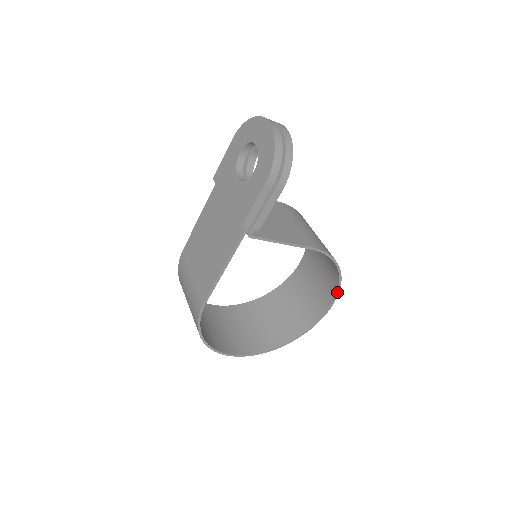
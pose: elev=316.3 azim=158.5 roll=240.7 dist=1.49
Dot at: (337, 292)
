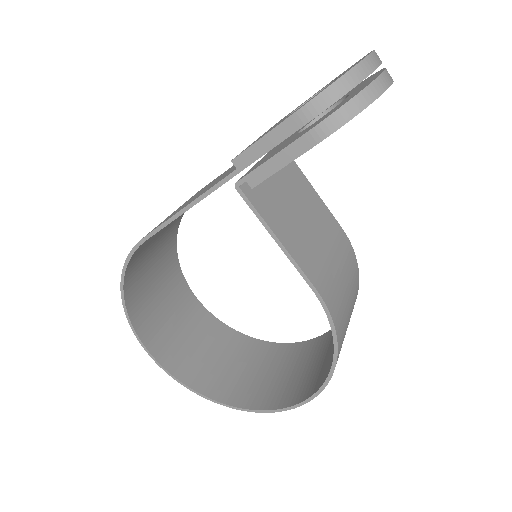
Dot at: (316, 392)
